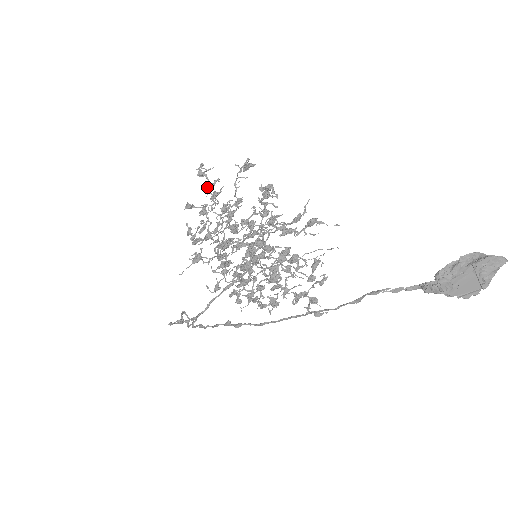
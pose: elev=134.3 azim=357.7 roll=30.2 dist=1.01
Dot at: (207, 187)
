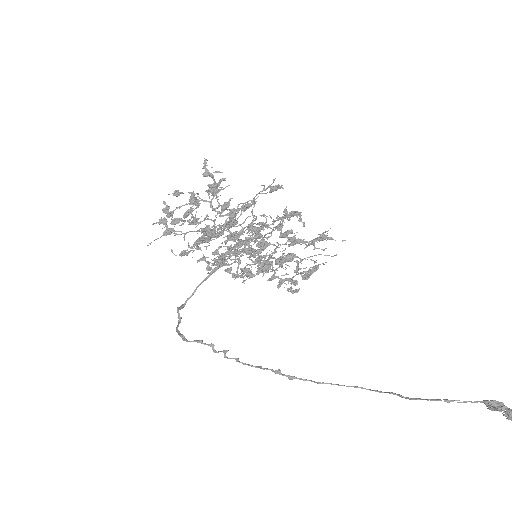
Dot at: (211, 187)
